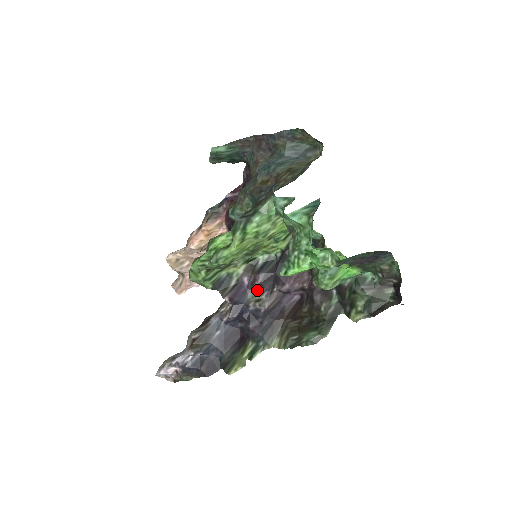
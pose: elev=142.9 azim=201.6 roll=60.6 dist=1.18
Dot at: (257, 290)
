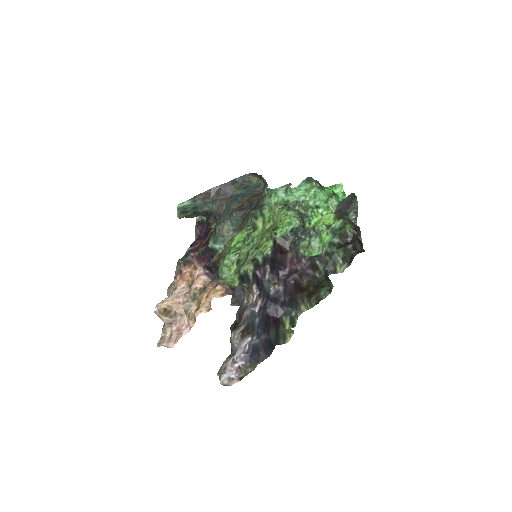
Dot at: (269, 278)
